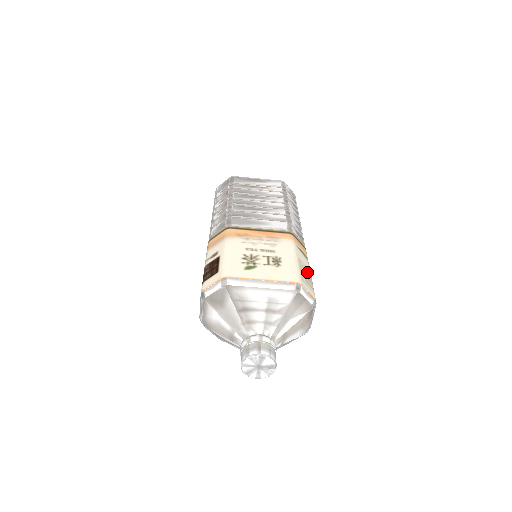
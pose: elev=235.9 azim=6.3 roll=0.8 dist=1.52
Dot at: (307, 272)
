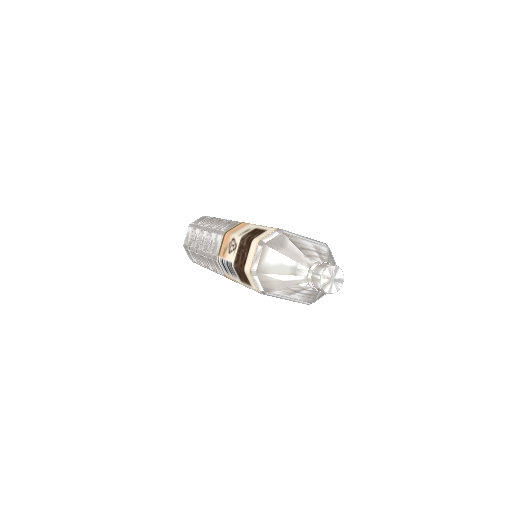
Dot at: occluded
